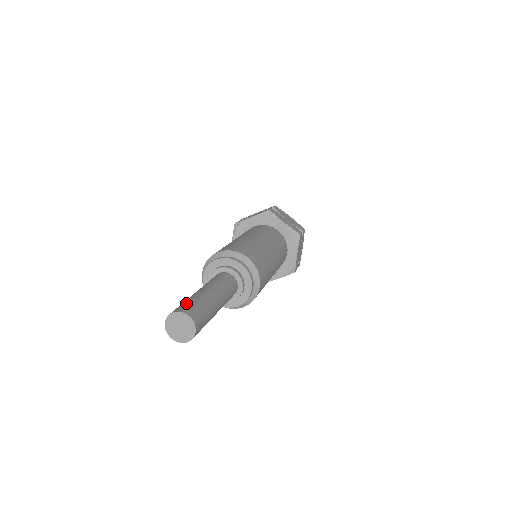
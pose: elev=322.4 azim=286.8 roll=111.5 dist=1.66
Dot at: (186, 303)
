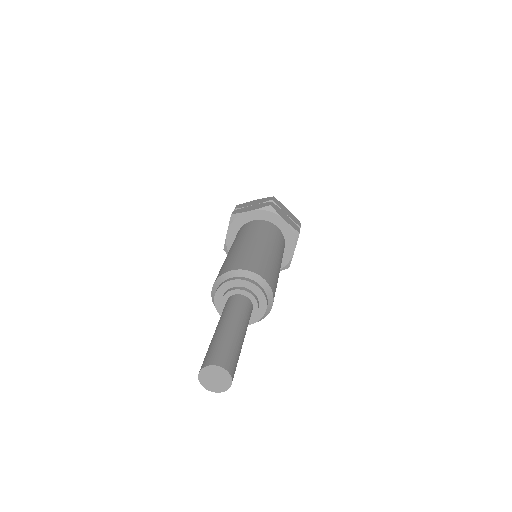
Dot at: (219, 350)
